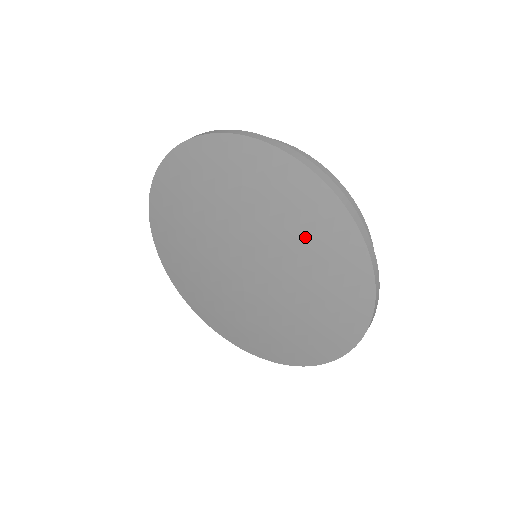
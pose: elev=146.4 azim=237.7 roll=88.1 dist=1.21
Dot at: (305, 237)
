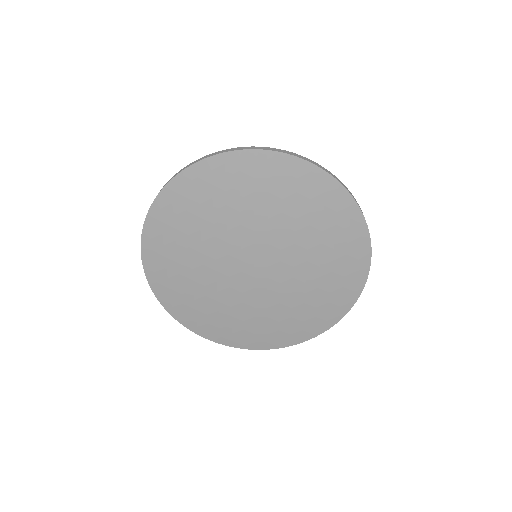
Dot at: (314, 222)
